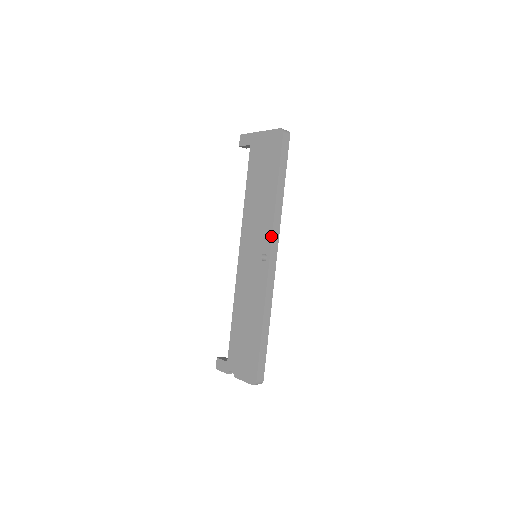
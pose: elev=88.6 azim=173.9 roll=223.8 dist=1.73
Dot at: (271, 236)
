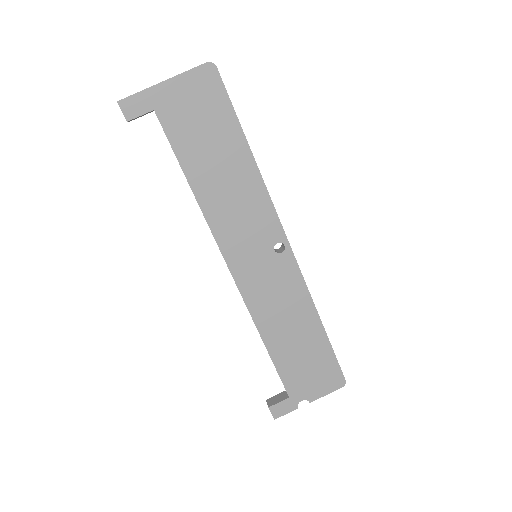
Dot at: (277, 216)
